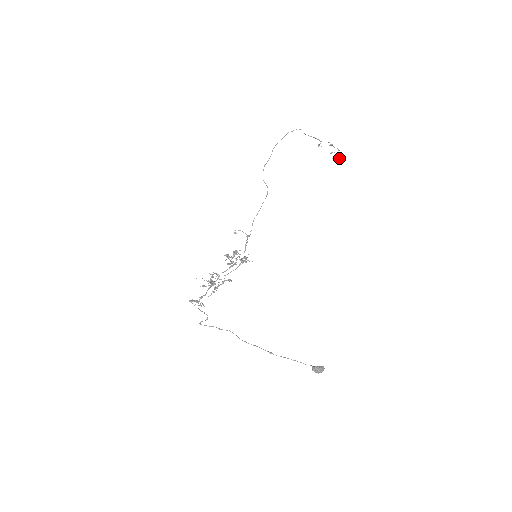
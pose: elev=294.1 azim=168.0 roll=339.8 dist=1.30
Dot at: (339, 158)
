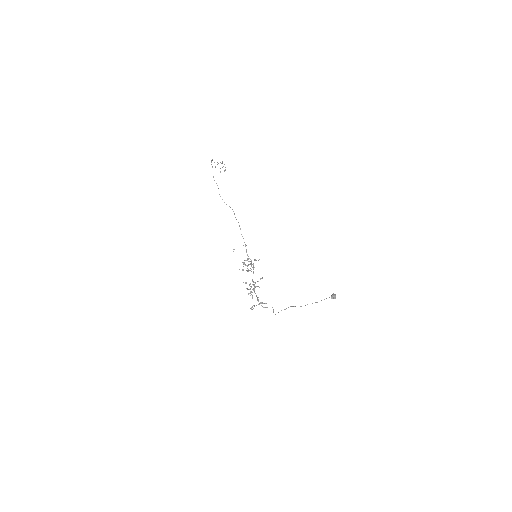
Dot at: occluded
